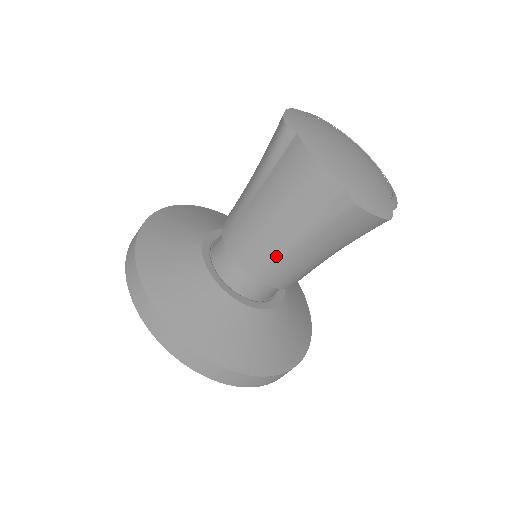
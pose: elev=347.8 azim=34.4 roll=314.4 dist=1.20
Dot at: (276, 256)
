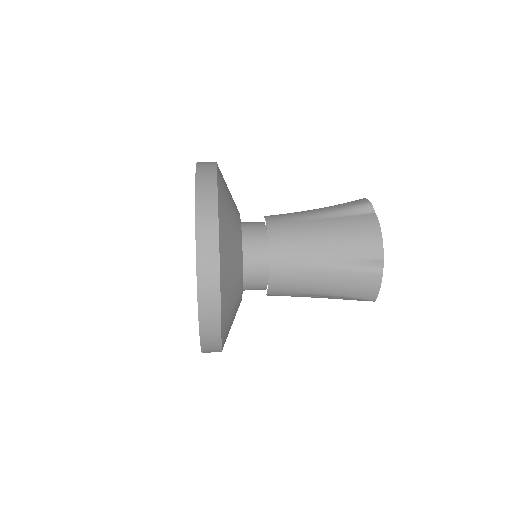
Dot at: (301, 262)
